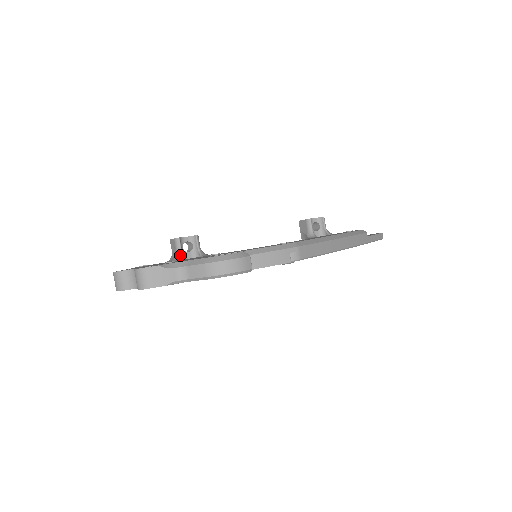
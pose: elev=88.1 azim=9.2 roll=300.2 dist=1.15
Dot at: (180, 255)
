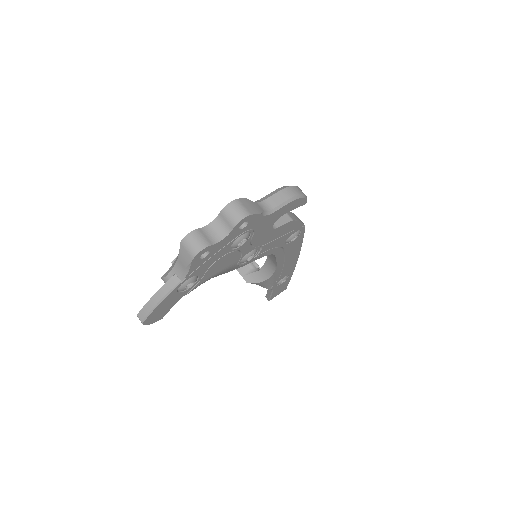
Dot at: occluded
